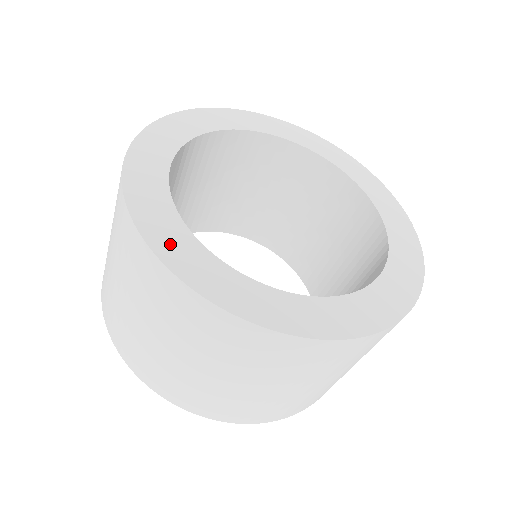
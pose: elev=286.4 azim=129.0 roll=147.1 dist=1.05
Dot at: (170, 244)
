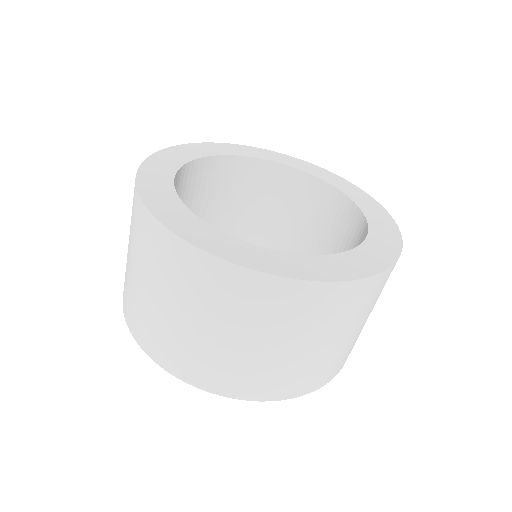
Dot at: (152, 175)
